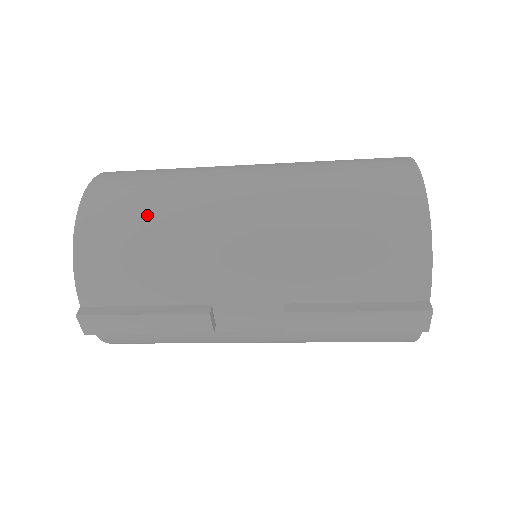
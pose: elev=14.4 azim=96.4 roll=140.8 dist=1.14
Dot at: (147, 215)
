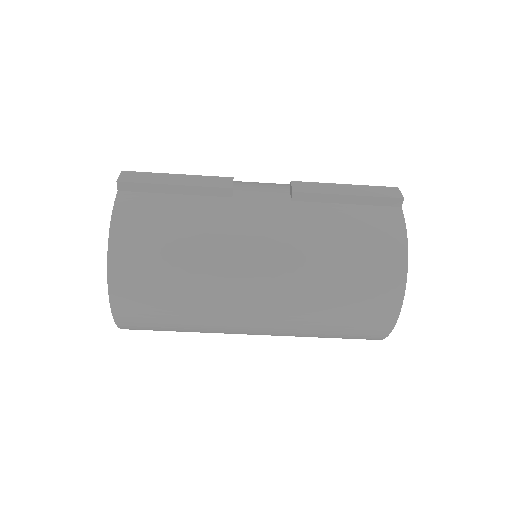
Dot at: occluded
